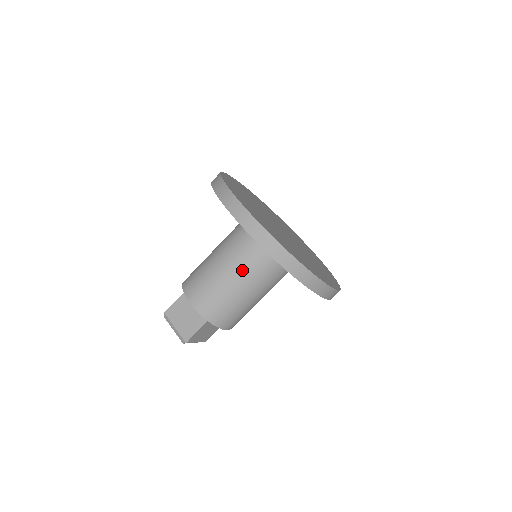
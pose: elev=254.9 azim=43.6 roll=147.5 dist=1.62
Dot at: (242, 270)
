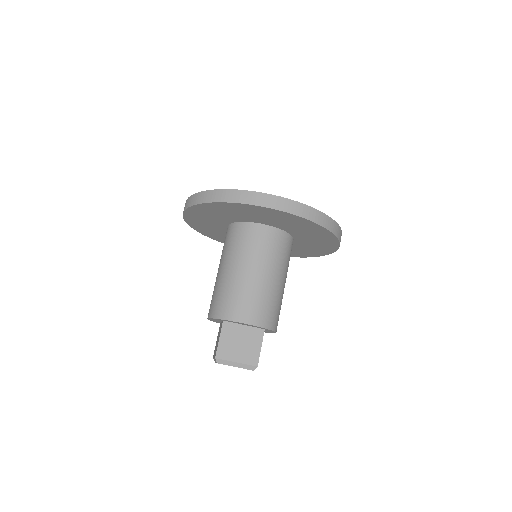
Dot at: (224, 258)
